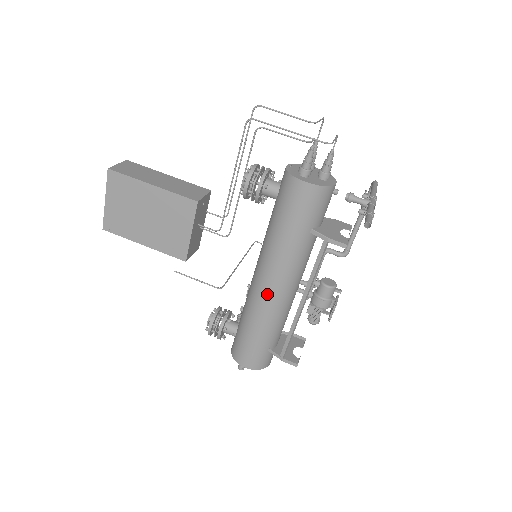
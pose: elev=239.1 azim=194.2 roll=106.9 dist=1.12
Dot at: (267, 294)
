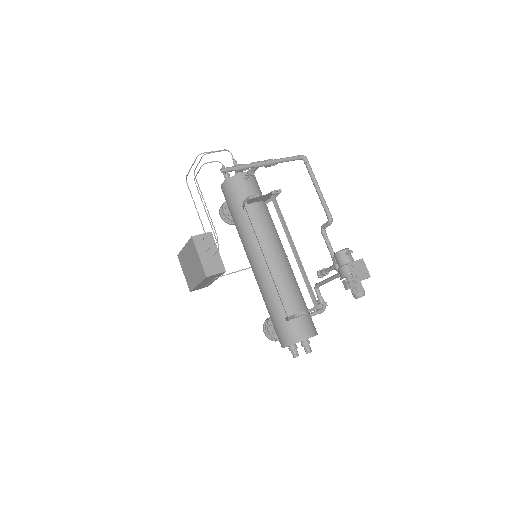
Dot at: (254, 271)
